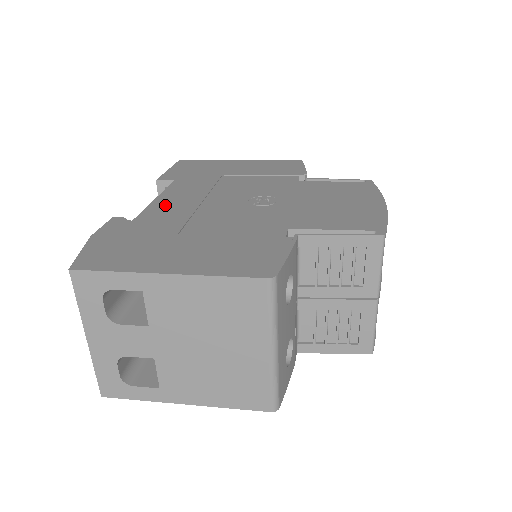
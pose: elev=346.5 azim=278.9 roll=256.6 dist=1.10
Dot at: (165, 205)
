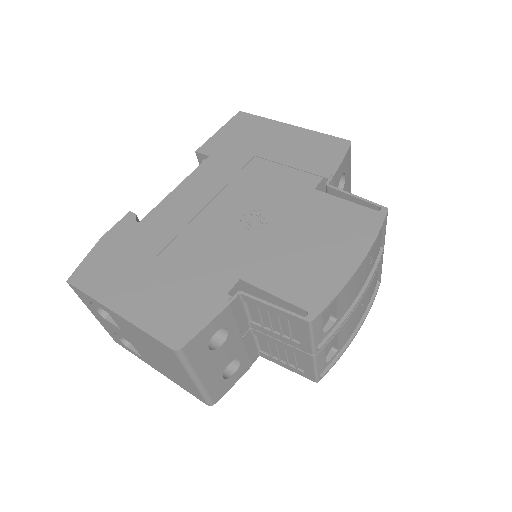
Dot at: (175, 203)
